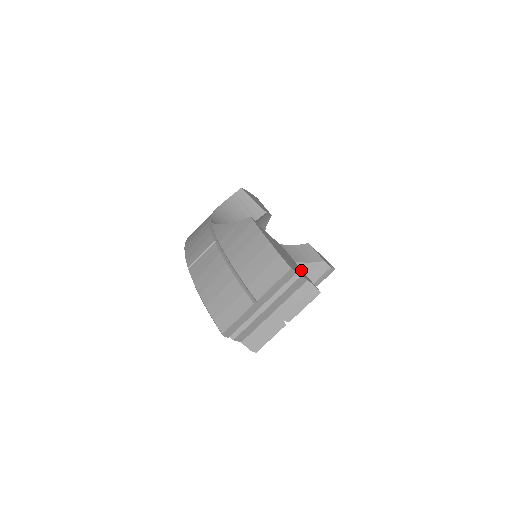
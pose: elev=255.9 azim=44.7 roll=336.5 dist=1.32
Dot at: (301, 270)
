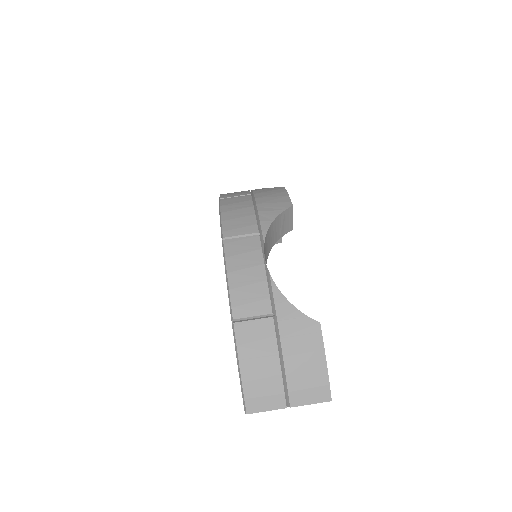
Dot at: occluded
